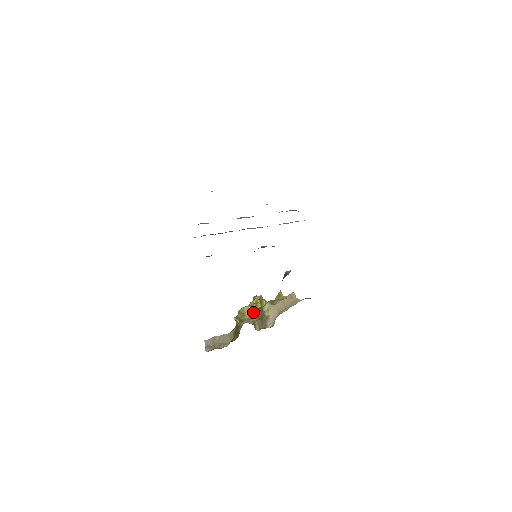
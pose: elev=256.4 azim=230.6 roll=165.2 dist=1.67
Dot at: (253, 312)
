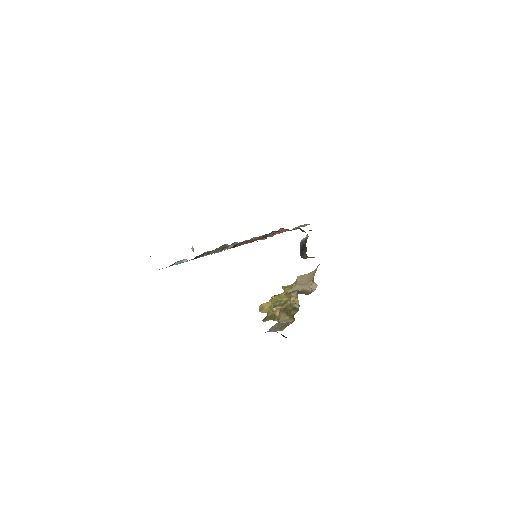
Dot at: (286, 295)
